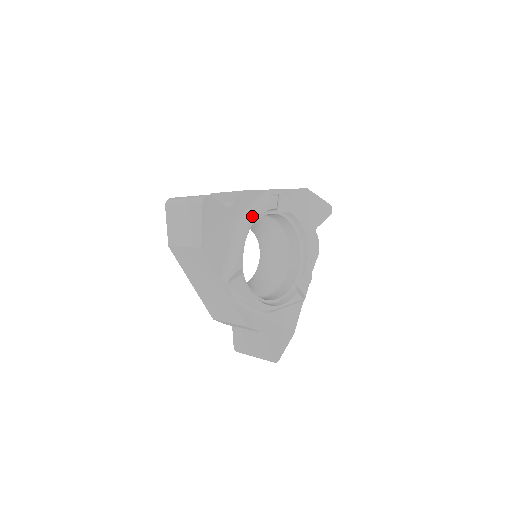
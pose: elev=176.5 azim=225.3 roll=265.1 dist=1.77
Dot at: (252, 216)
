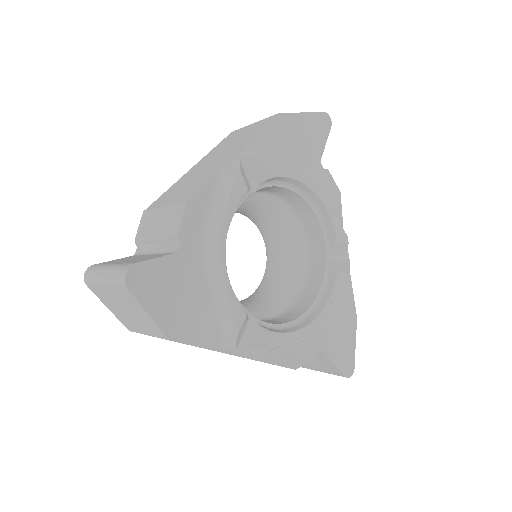
Dot at: (218, 235)
